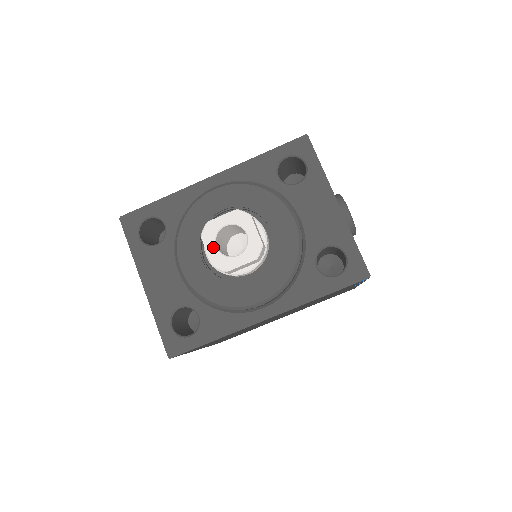
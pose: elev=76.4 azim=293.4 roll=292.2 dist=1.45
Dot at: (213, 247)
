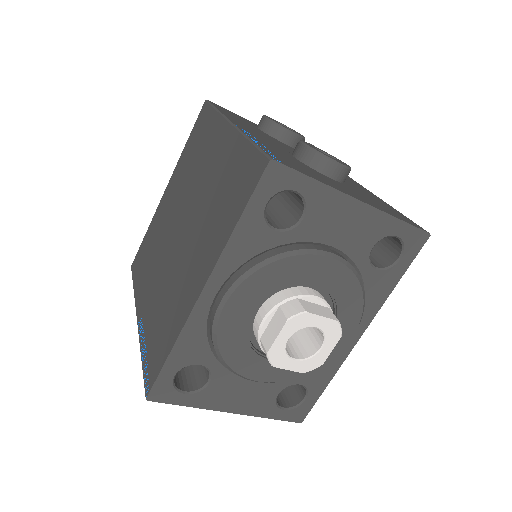
Dot at: (292, 363)
